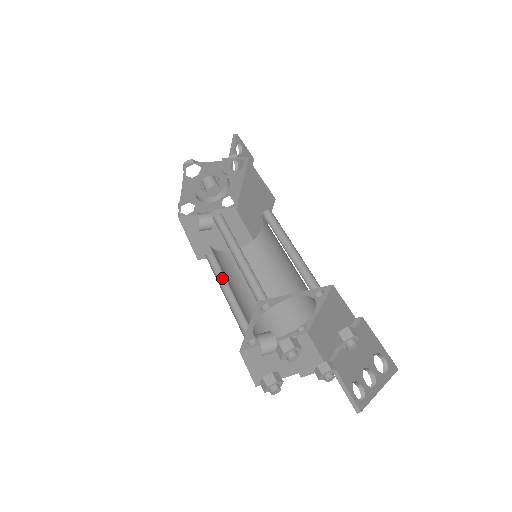
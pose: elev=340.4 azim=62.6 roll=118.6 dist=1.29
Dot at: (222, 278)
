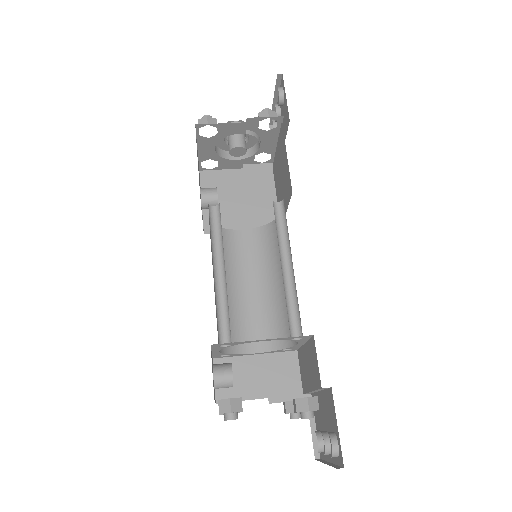
Dot at: occluded
